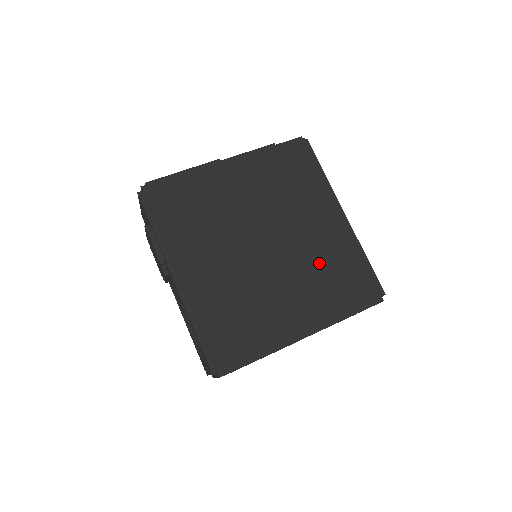
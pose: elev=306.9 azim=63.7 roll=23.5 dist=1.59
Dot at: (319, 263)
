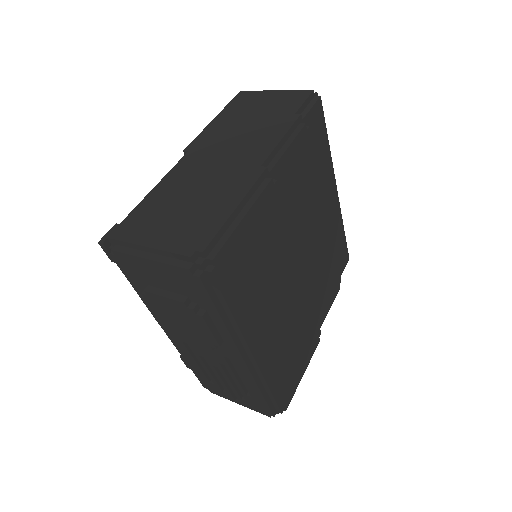
Dot at: (328, 258)
